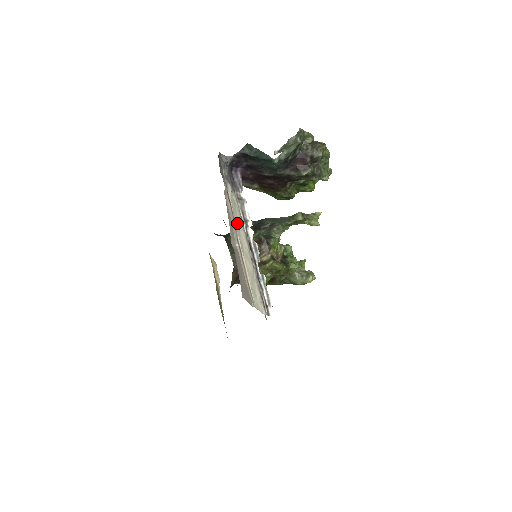
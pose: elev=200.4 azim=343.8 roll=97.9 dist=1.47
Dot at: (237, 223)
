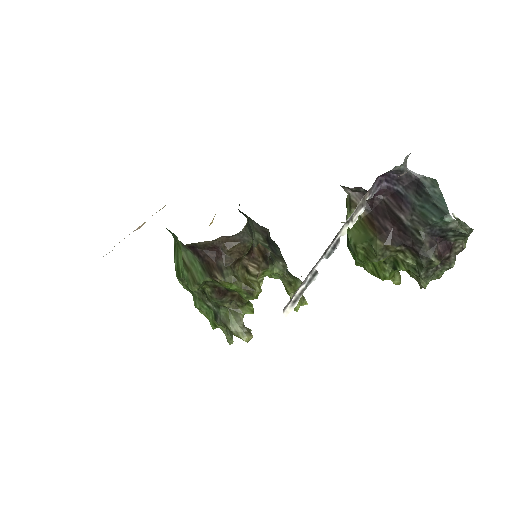
Dot at: occluded
